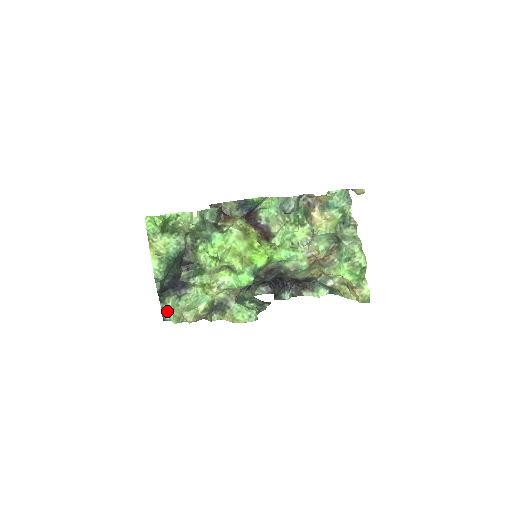
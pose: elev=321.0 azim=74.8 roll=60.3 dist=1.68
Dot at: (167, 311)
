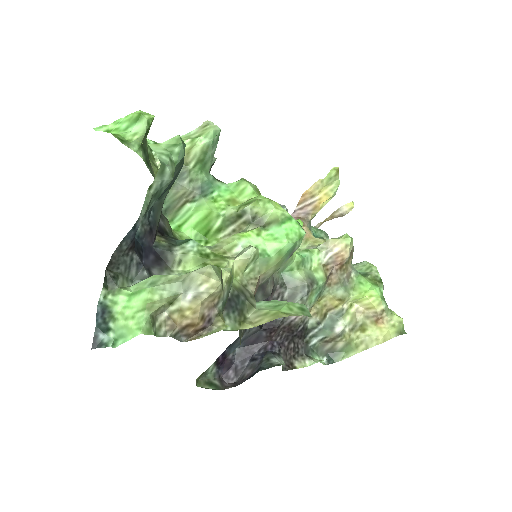
Dot at: (114, 313)
